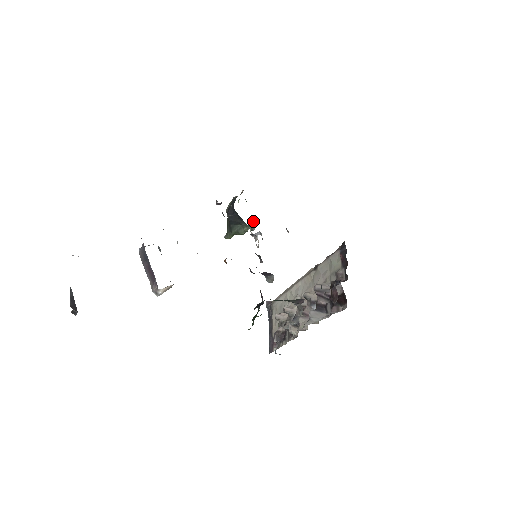
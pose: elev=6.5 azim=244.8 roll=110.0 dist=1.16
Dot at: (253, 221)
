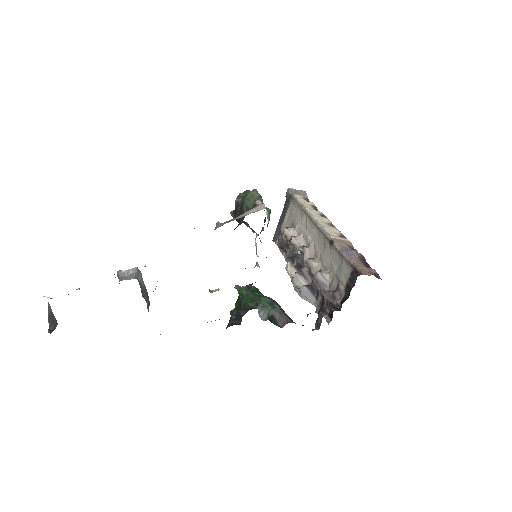
Dot at: (262, 227)
